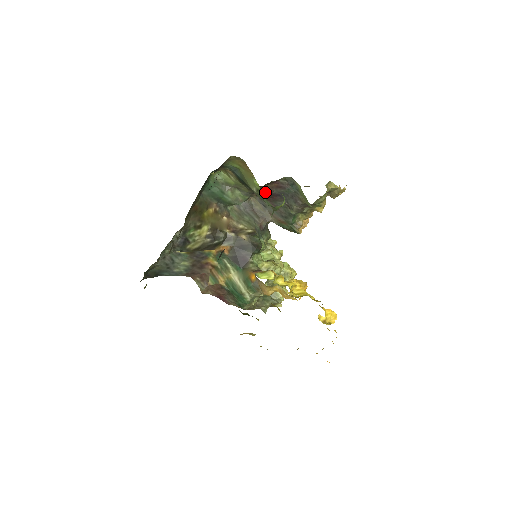
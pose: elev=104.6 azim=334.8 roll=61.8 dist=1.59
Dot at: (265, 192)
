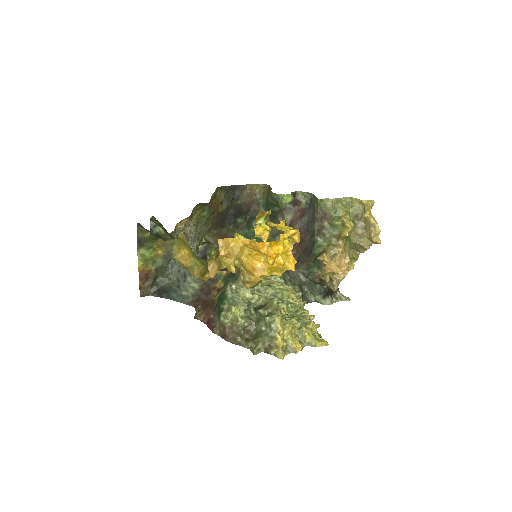
Dot at: (291, 225)
